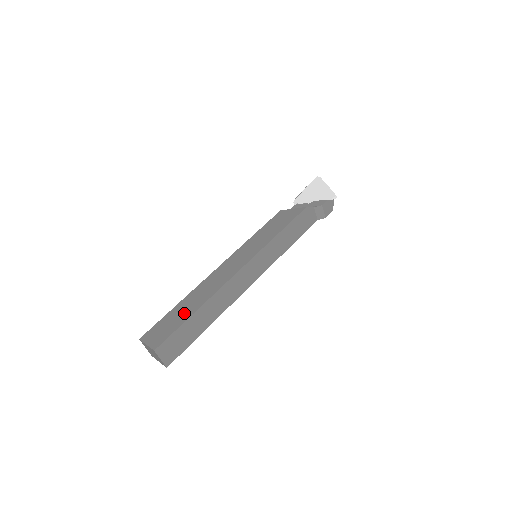
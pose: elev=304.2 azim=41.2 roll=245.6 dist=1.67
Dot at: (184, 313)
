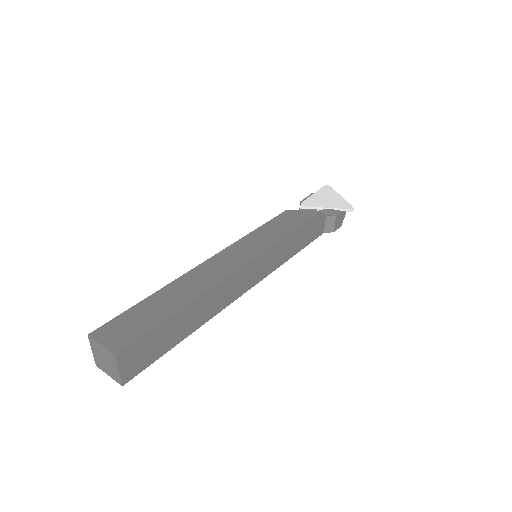
Dot at: (163, 308)
